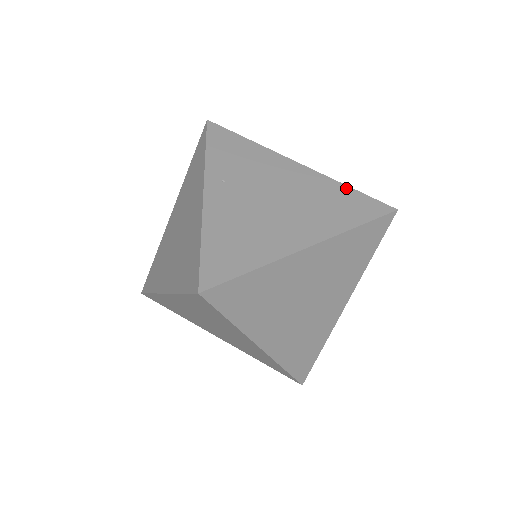
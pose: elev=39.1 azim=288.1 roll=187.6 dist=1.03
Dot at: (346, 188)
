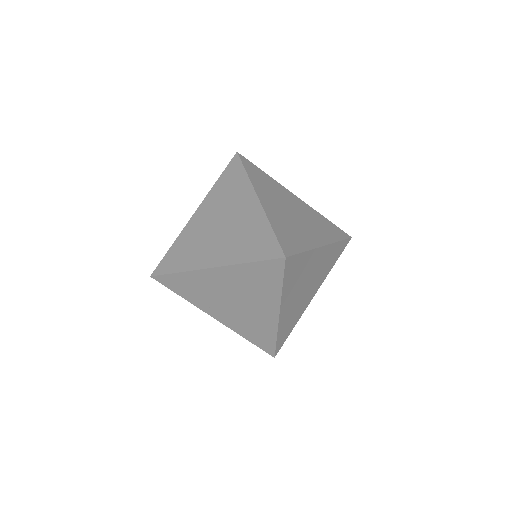
Dot at: (248, 266)
